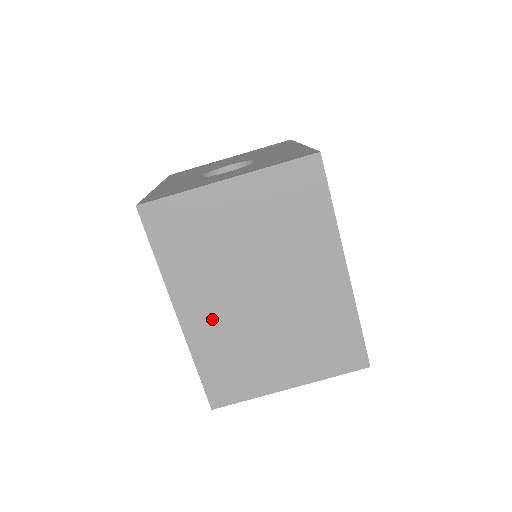
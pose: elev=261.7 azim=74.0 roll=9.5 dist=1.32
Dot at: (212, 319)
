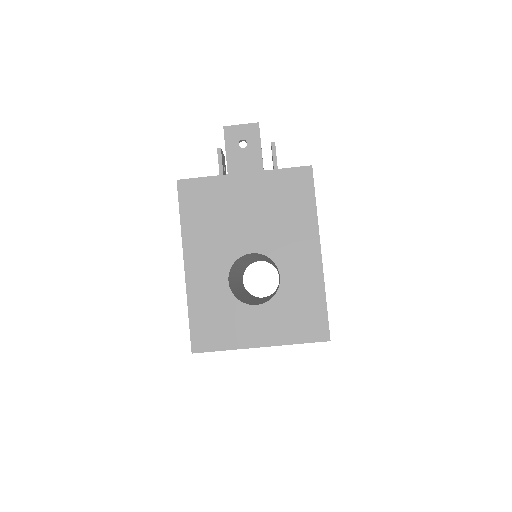
Dot at: occluded
